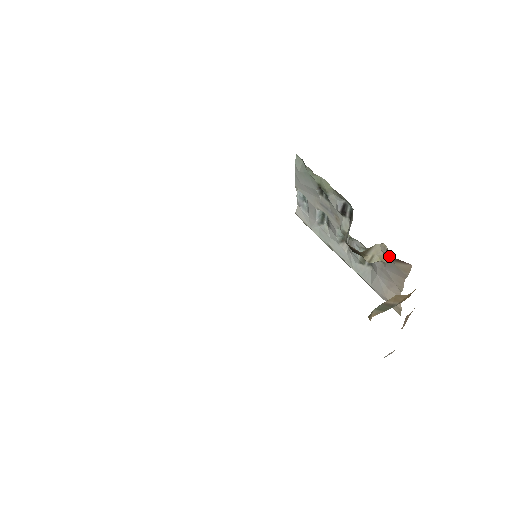
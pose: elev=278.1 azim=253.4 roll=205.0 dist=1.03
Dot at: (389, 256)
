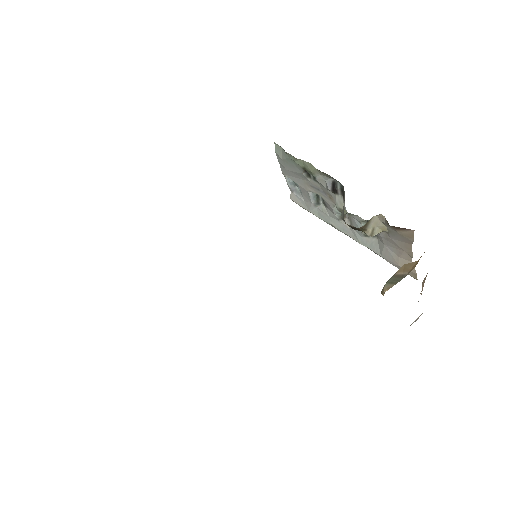
Dot at: (389, 226)
